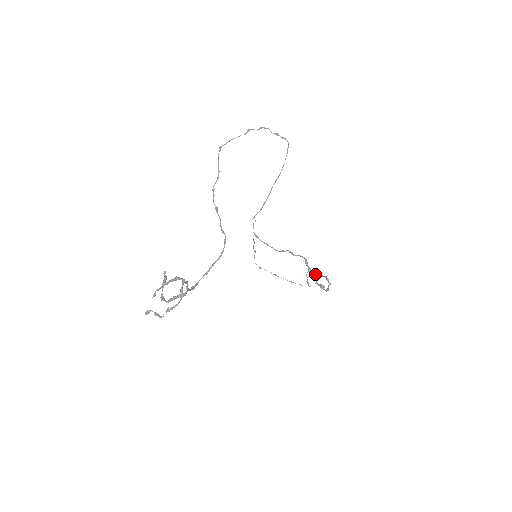
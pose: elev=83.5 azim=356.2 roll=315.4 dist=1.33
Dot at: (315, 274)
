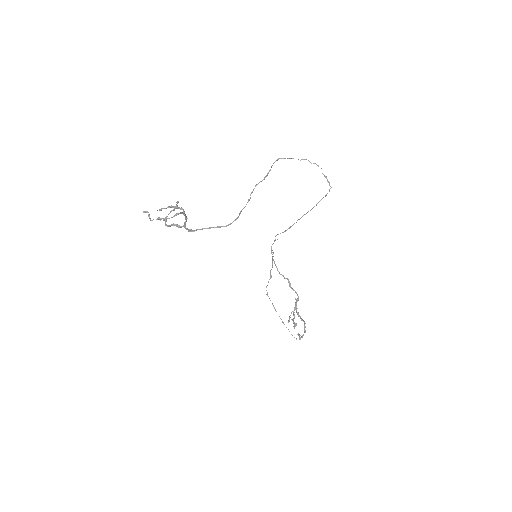
Dot at: (298, 316)
